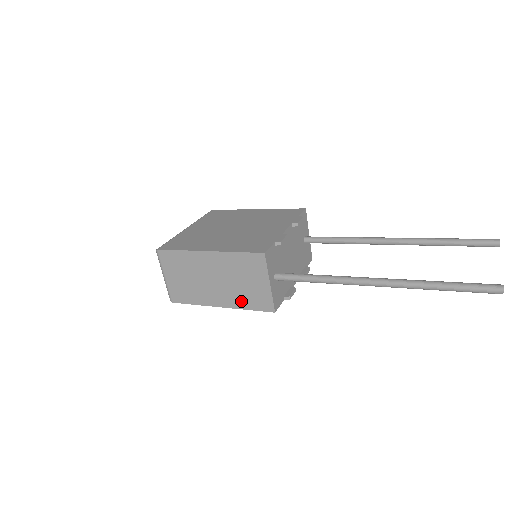
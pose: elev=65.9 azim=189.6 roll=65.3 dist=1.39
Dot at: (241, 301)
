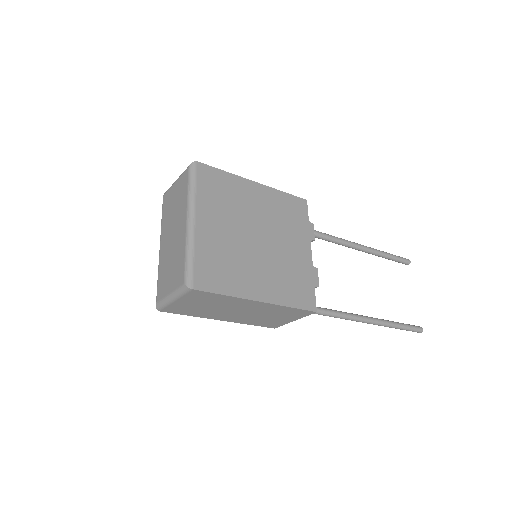
Dot at: (250, 322)
